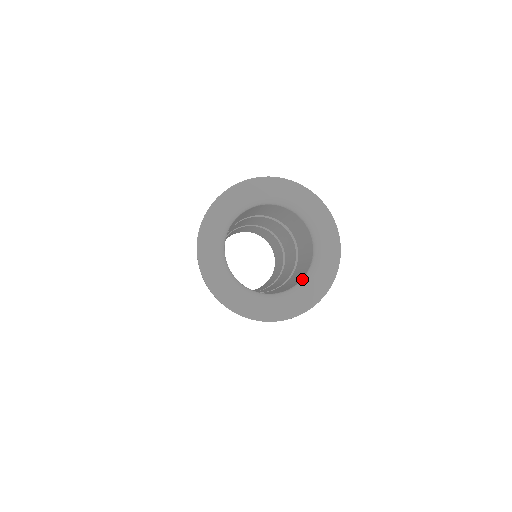
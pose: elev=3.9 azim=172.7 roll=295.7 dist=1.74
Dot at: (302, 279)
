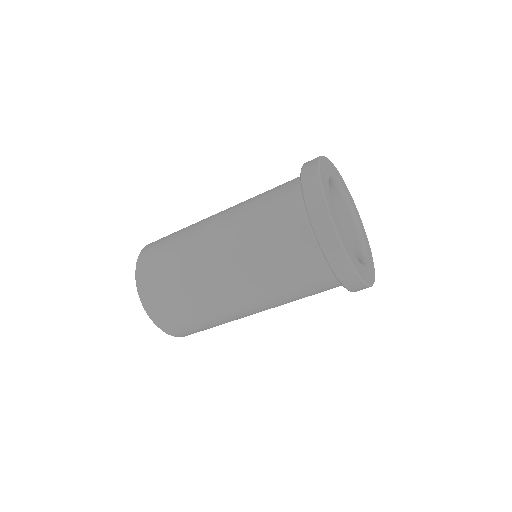
Dot at: occluded
